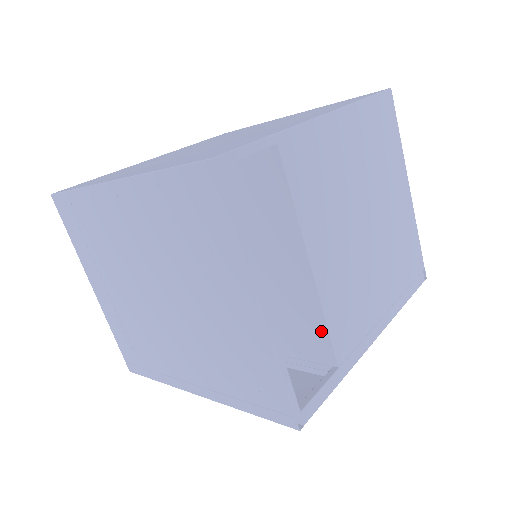
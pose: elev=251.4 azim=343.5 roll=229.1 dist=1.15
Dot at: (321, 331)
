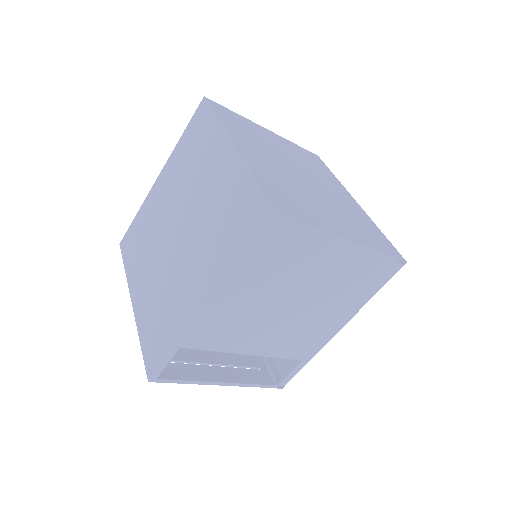
Dot at: occluded
